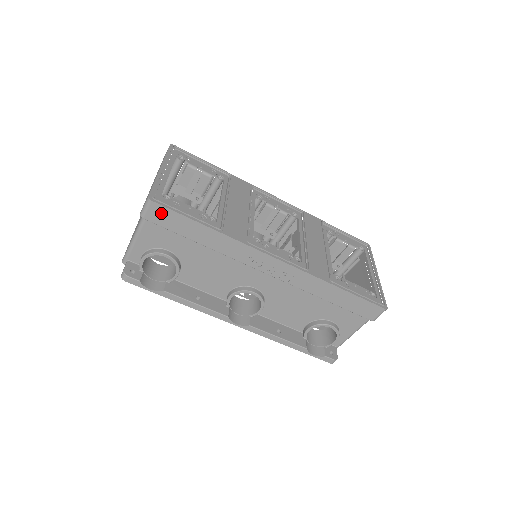
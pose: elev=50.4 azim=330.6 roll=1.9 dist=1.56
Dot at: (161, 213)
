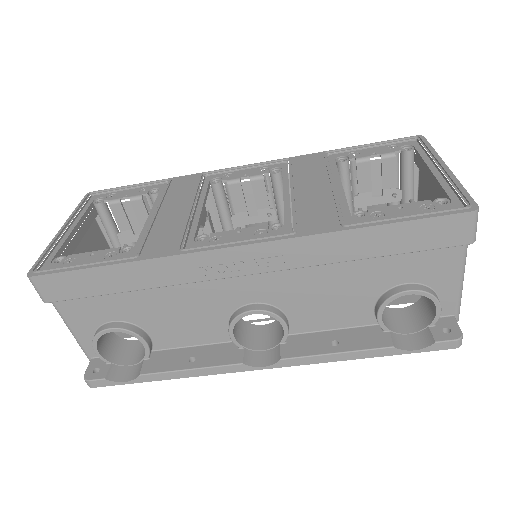
Dot at: (54, 284)
